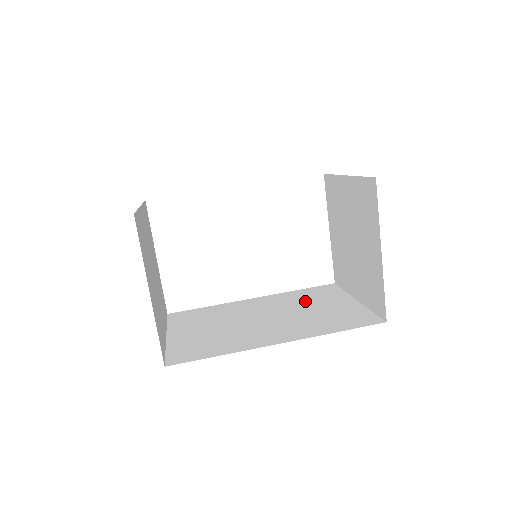
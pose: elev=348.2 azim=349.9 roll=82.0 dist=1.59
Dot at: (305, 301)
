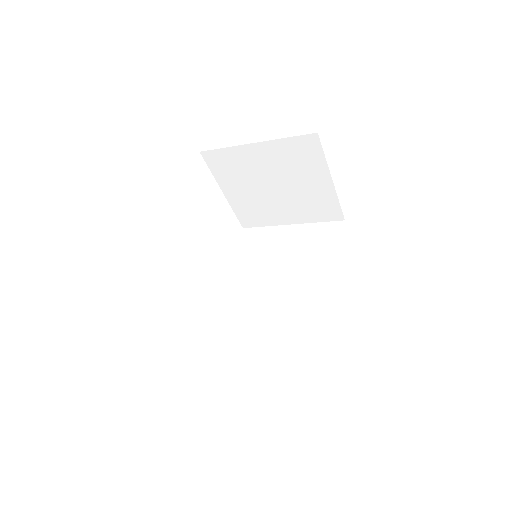
Dot at: (265, 256)
